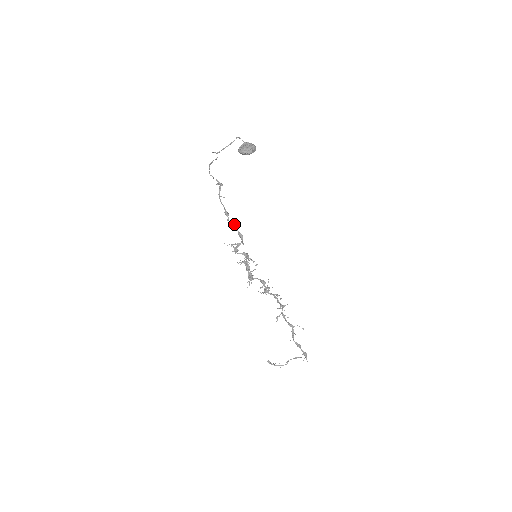
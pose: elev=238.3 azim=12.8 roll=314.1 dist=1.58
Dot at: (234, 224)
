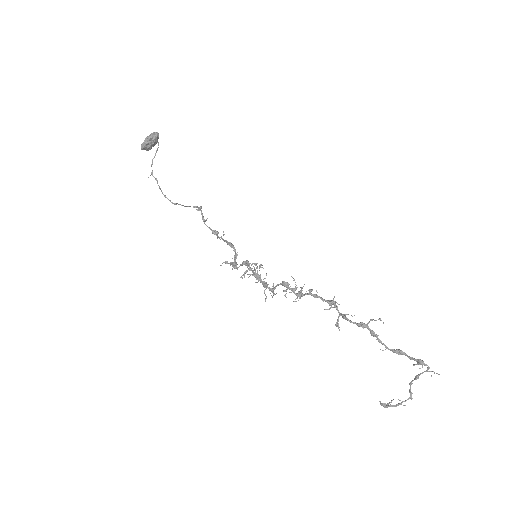
Dot at: (220, 237)
